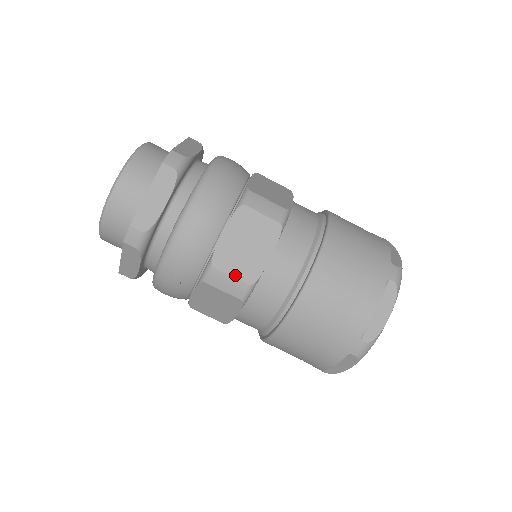
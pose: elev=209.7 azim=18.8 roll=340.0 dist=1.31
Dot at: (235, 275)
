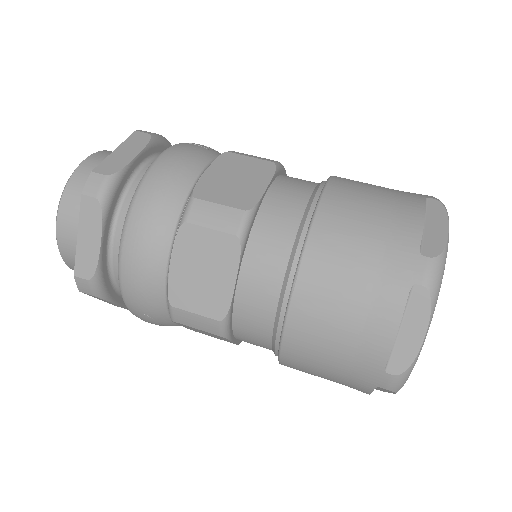
Dot at: (199, 312)
